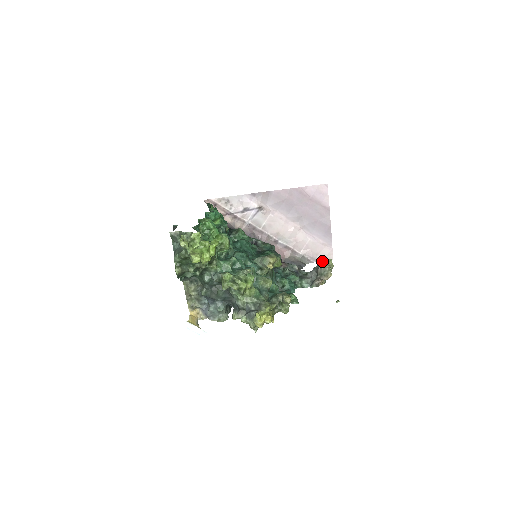
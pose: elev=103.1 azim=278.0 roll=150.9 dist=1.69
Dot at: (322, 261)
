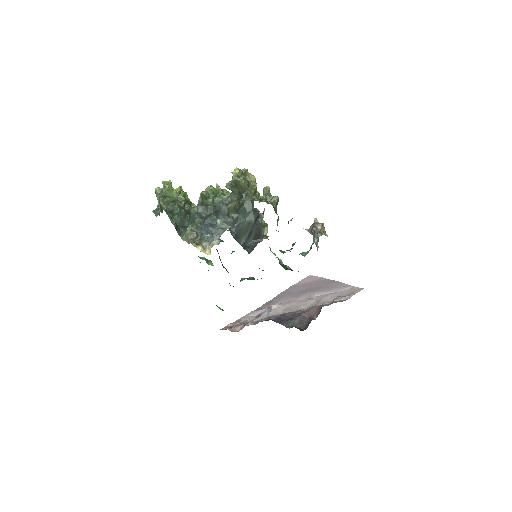
Dot at: occluded
